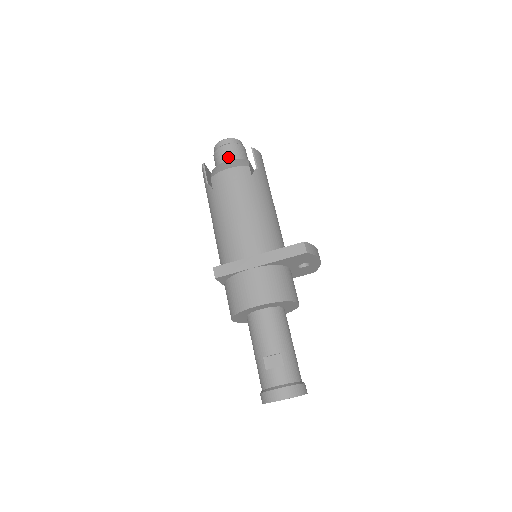
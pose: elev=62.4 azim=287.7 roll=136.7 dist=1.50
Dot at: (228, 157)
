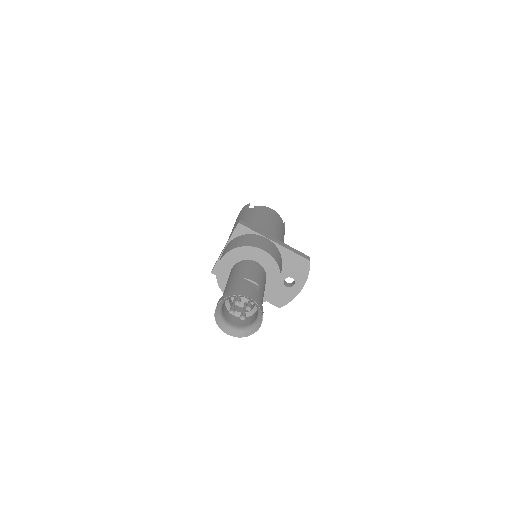
Dot at: occluded
